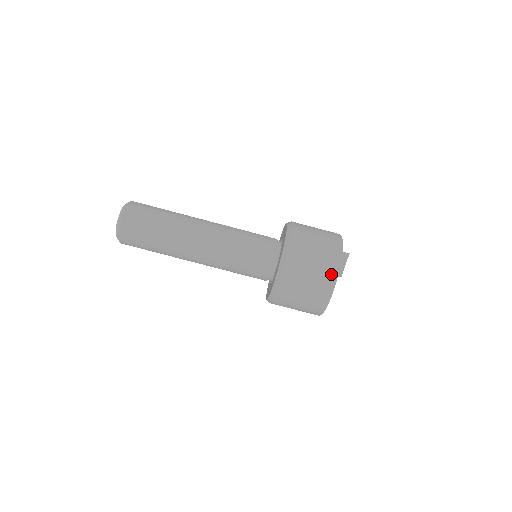
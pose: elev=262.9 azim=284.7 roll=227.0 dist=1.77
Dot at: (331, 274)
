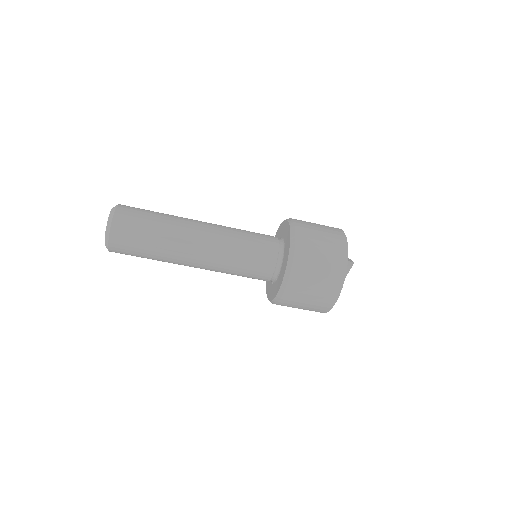
Dot at: (335, 288)
